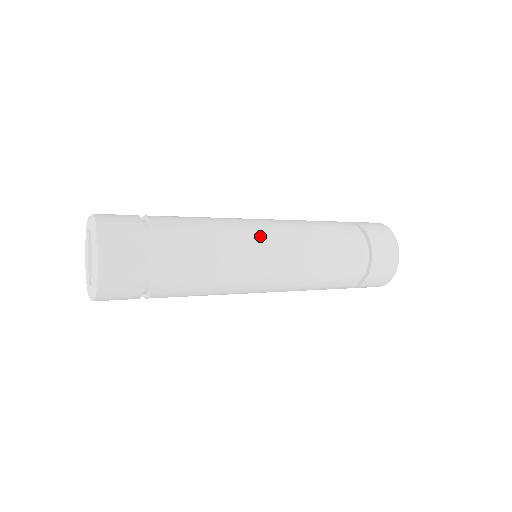
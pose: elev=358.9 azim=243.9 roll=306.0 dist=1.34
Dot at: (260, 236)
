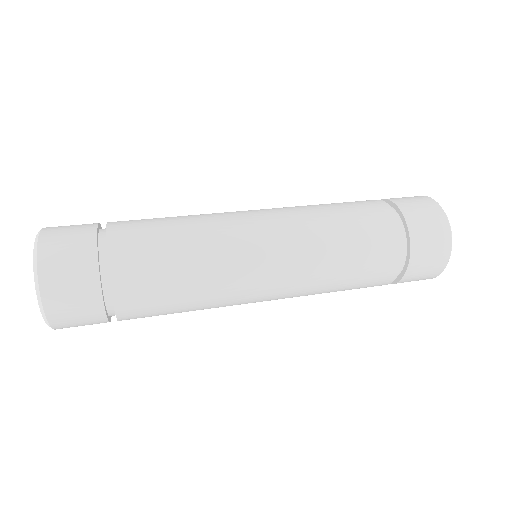
Dot at: (254, 276)
